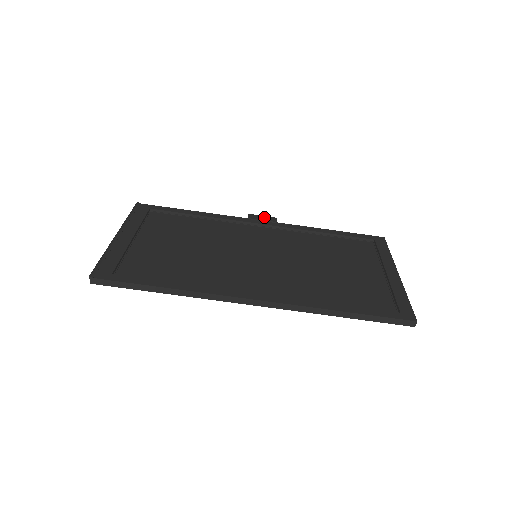
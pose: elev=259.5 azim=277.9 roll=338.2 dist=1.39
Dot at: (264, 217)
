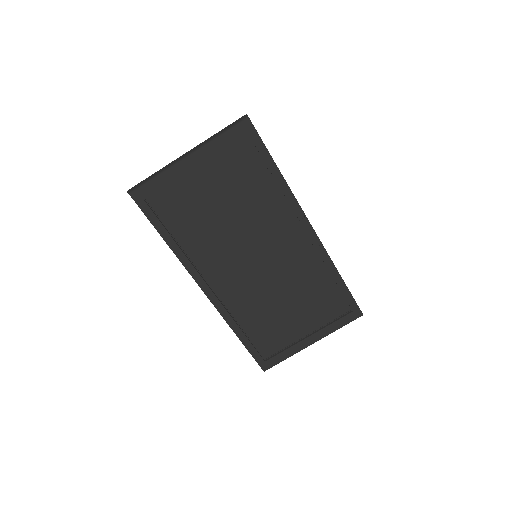
Dot at: (310, 231)
